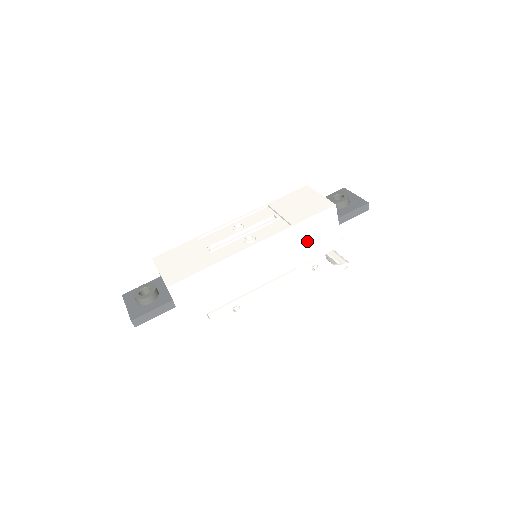
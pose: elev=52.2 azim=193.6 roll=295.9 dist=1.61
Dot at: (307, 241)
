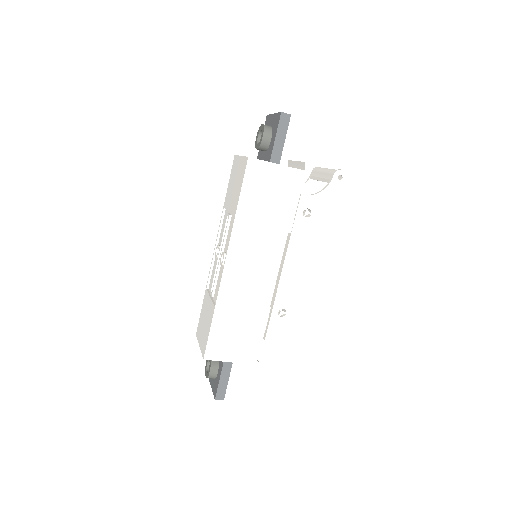
Dot at: (266, 208)
